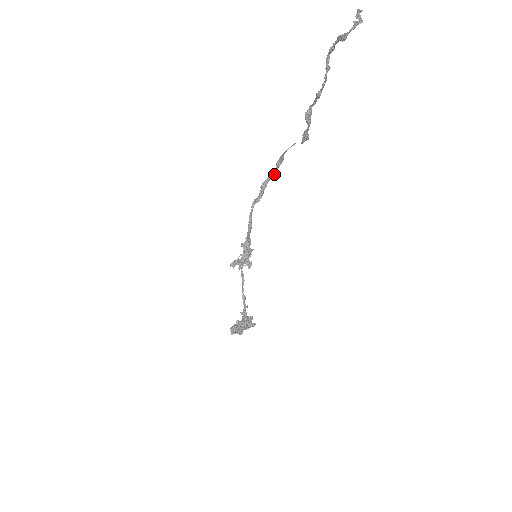
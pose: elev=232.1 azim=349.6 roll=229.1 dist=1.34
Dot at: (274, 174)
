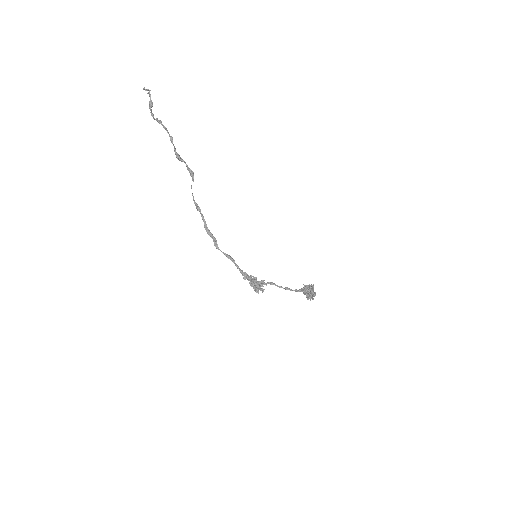
Dot at: (204, 219)
